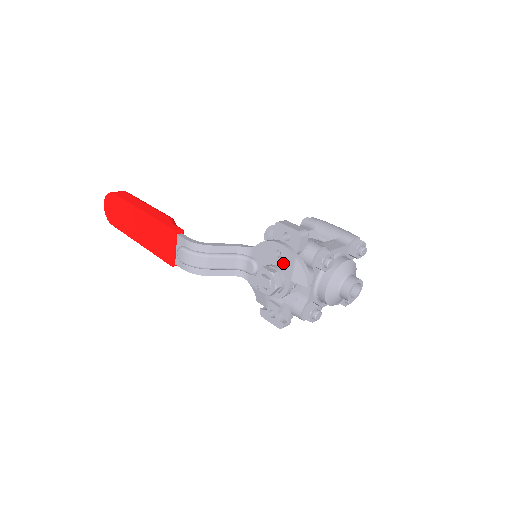
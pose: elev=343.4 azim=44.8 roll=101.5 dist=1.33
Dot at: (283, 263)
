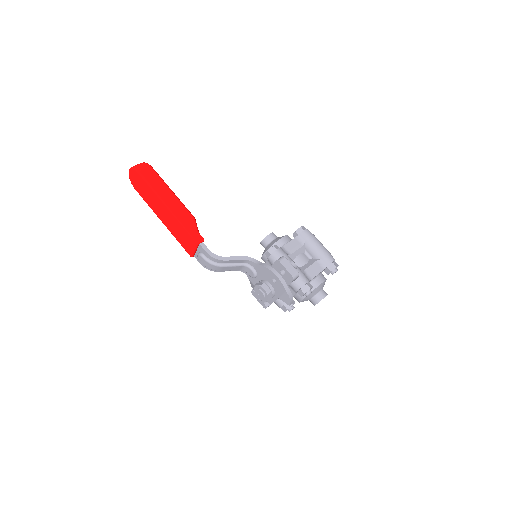
Dot at: (276, 287)
